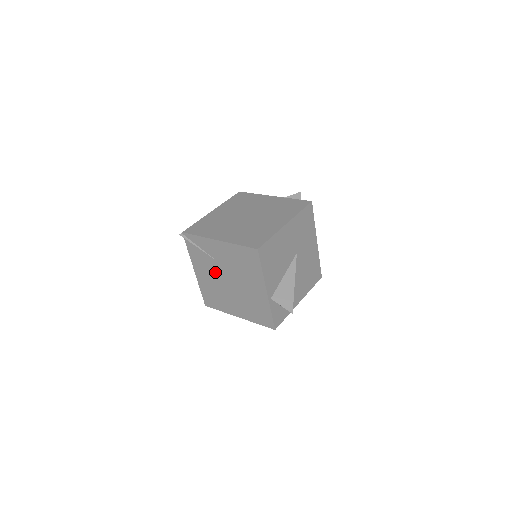
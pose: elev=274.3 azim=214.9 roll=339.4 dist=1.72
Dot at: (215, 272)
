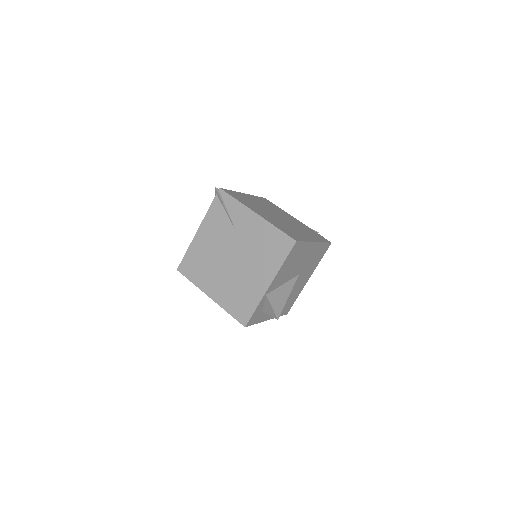
Dot at: (224, 242)
